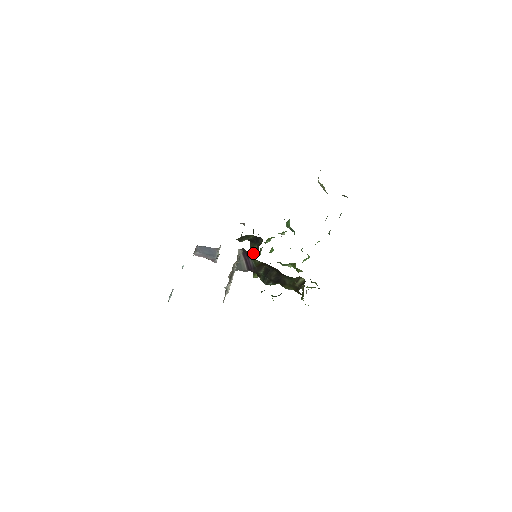
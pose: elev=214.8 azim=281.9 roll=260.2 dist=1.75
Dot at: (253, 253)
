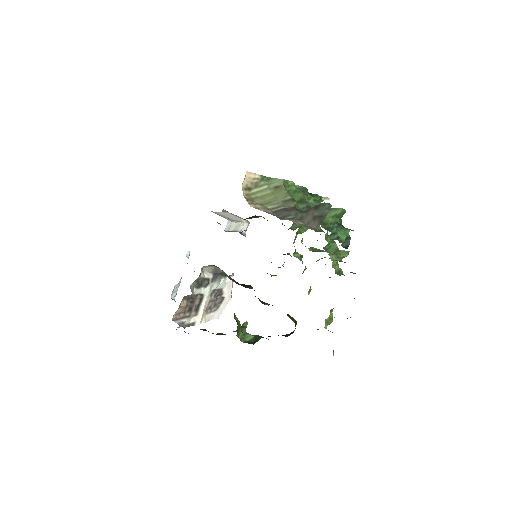
Dot at: occluded
